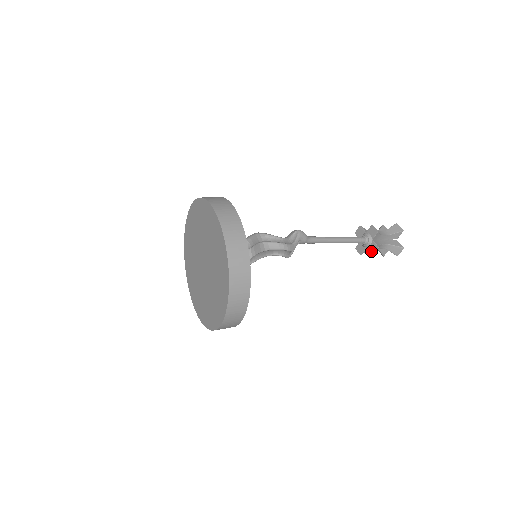
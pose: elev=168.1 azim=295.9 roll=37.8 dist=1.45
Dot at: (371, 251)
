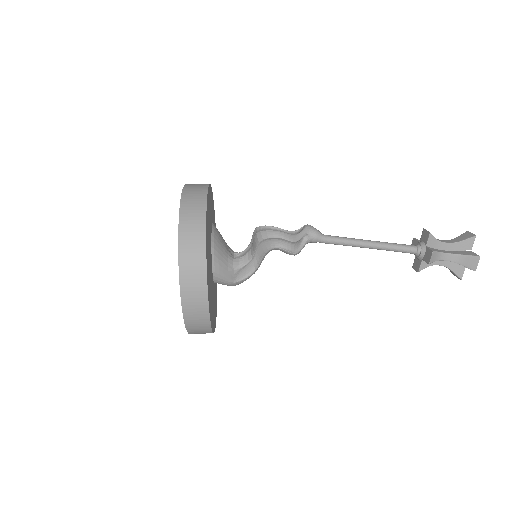
Dot at: (426, 260)
